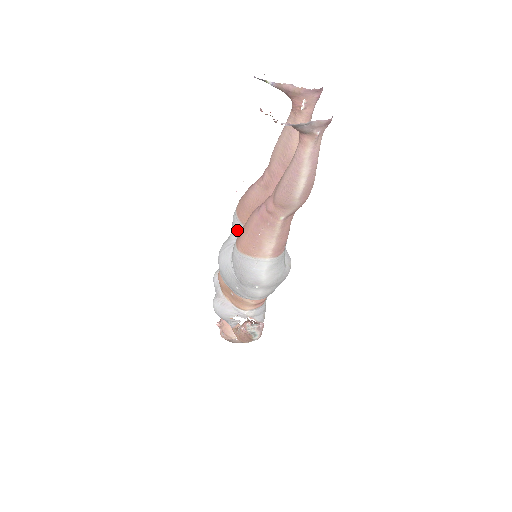
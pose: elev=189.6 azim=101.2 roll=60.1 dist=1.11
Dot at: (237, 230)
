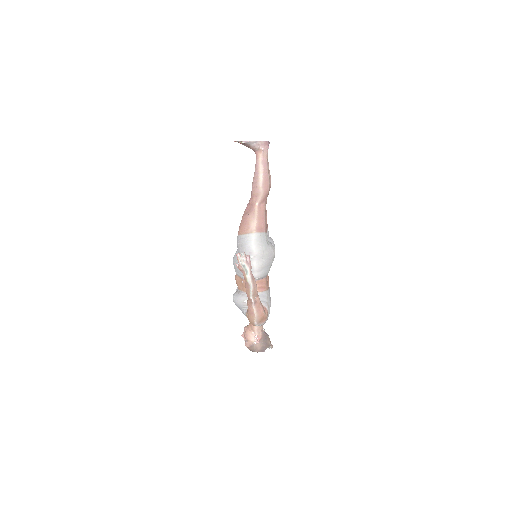
Dot at: occluded
